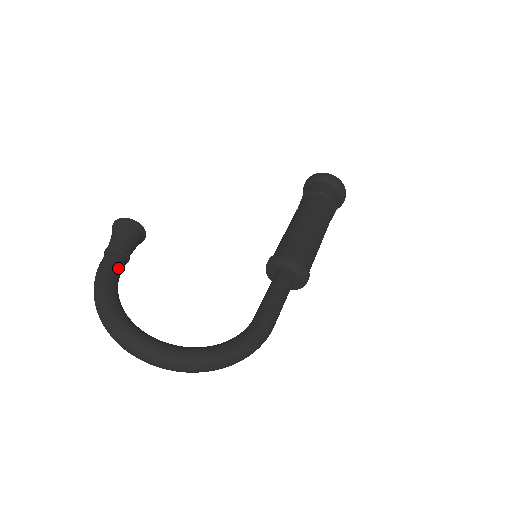
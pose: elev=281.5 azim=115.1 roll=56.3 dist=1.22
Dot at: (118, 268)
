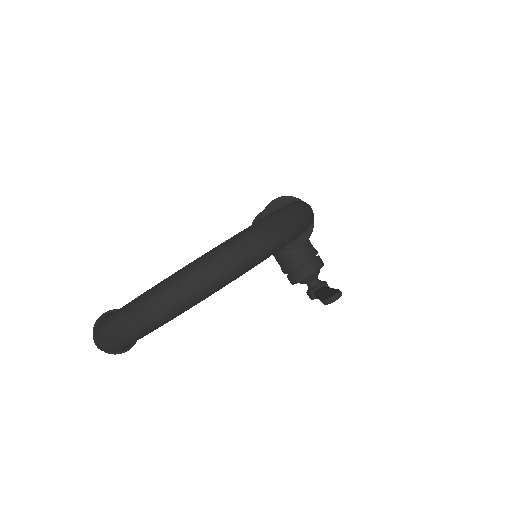
Dot at: occluded
